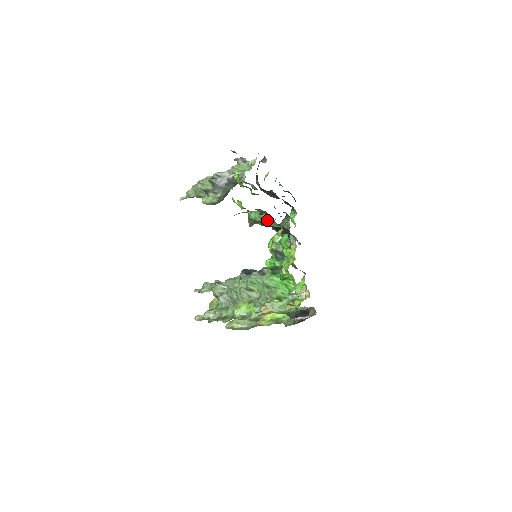
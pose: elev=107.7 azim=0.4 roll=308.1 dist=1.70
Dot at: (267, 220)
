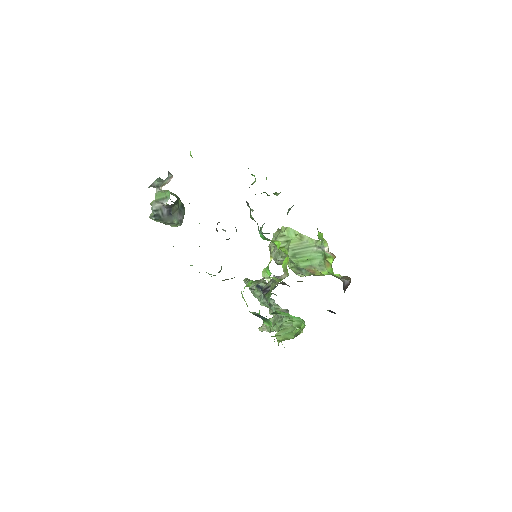
Dot at: (224, 280)
